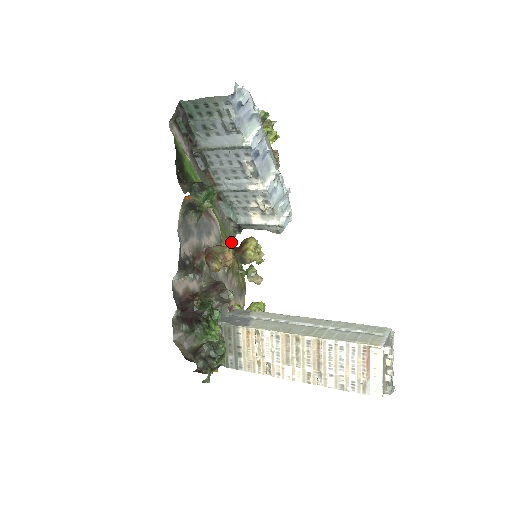
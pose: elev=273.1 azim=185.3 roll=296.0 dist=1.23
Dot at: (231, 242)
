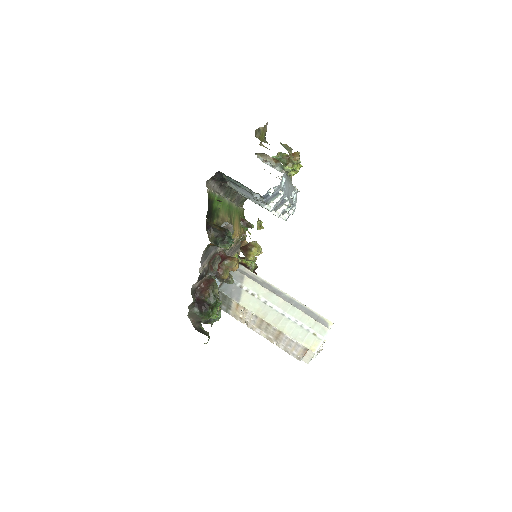
Dot at: (241, 209)
